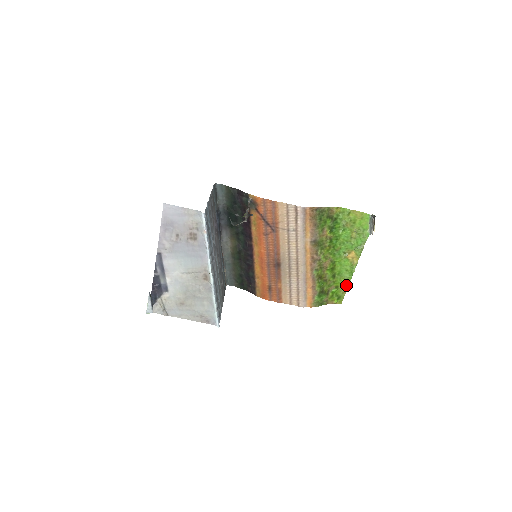
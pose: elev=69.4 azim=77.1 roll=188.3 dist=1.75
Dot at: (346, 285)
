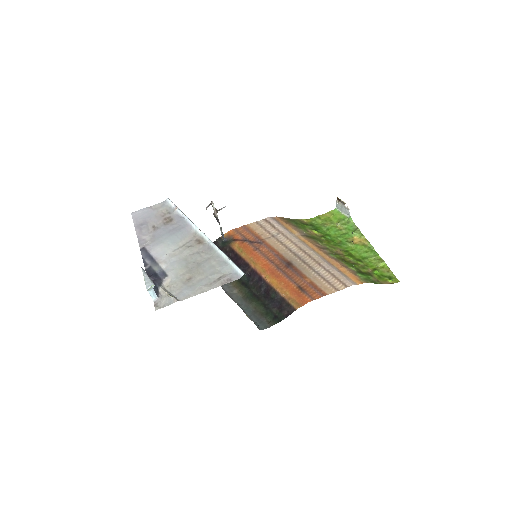
Dot at: (381, 262)
